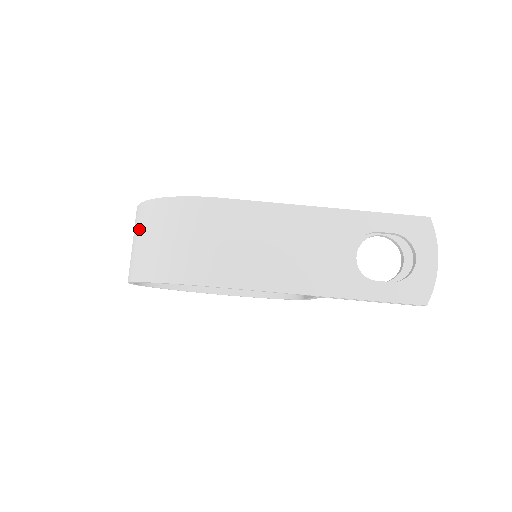
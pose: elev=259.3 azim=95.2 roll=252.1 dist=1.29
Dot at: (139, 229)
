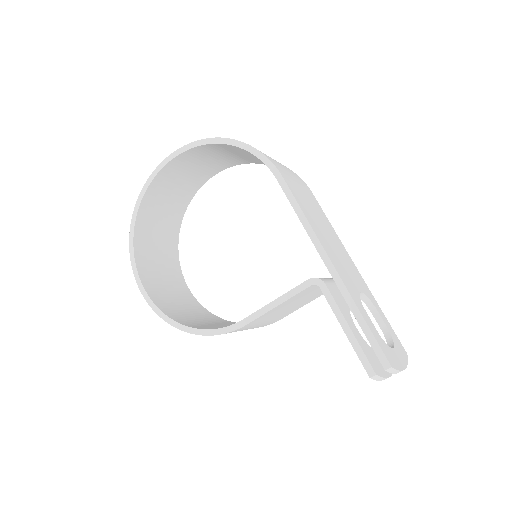
Dot at: occluded
